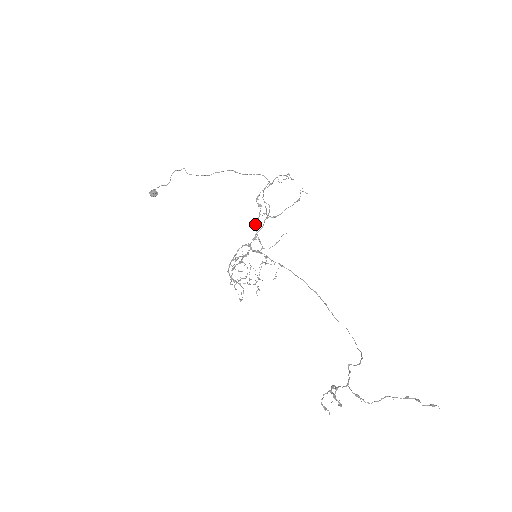
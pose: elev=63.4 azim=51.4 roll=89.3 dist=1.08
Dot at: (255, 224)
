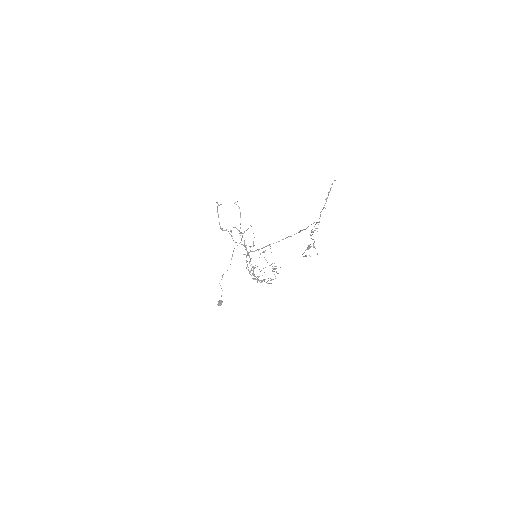
Dot at: occluded
